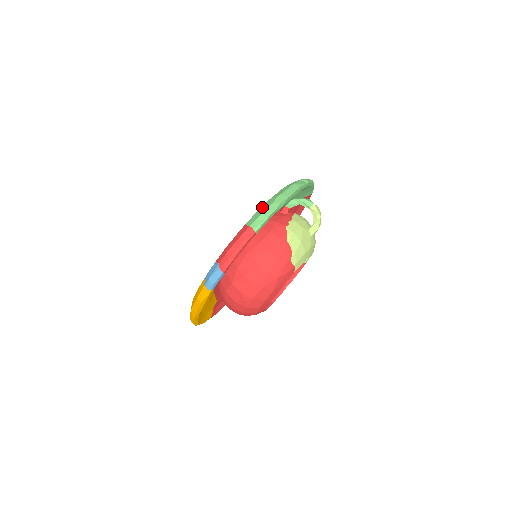
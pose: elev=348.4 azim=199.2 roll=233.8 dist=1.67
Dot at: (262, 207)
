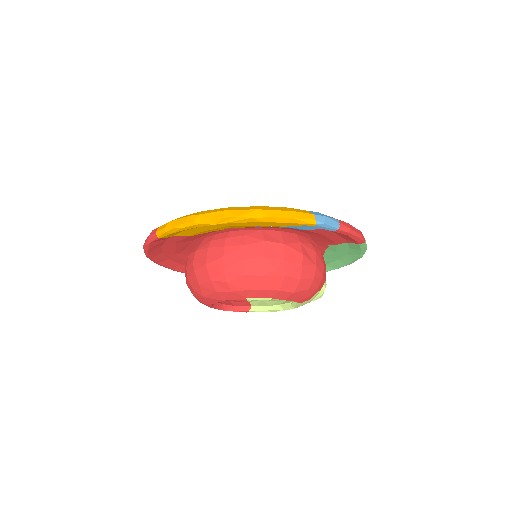
Dot at: occluded
